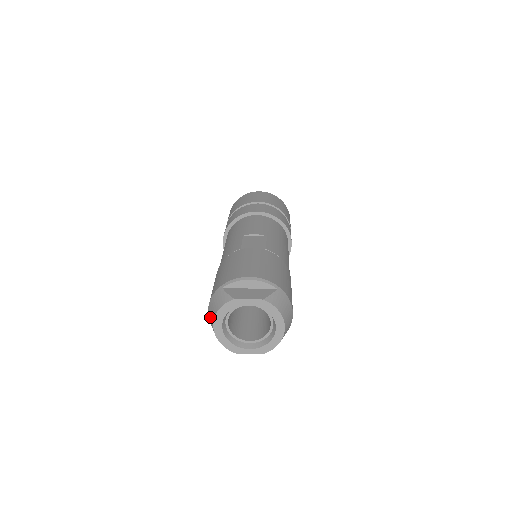
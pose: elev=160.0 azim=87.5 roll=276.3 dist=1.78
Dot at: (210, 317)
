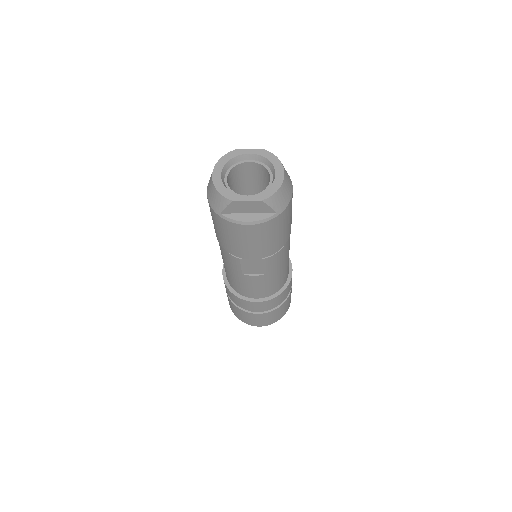
Dot at: (209, 180)
